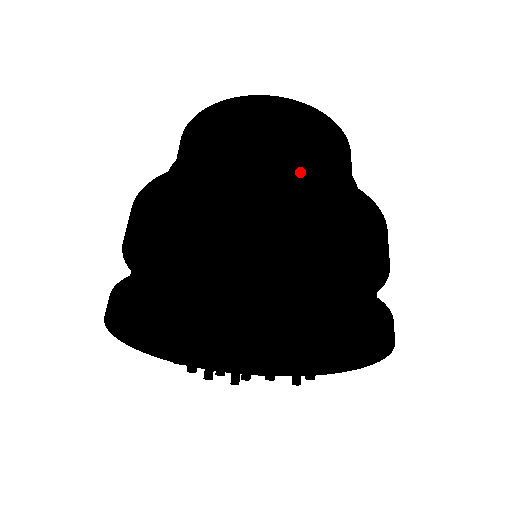
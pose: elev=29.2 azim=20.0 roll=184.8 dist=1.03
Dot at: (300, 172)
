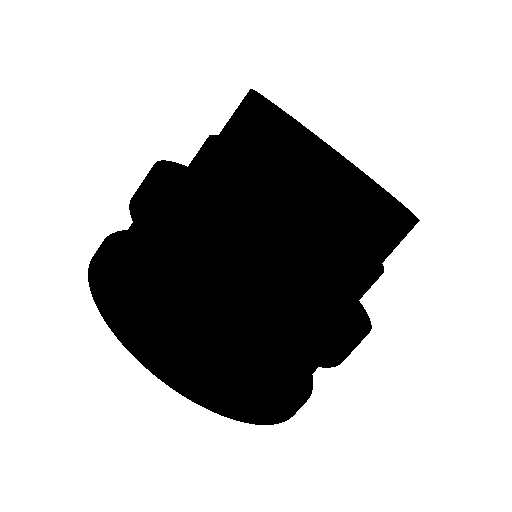
Dot at: (329, 335)
